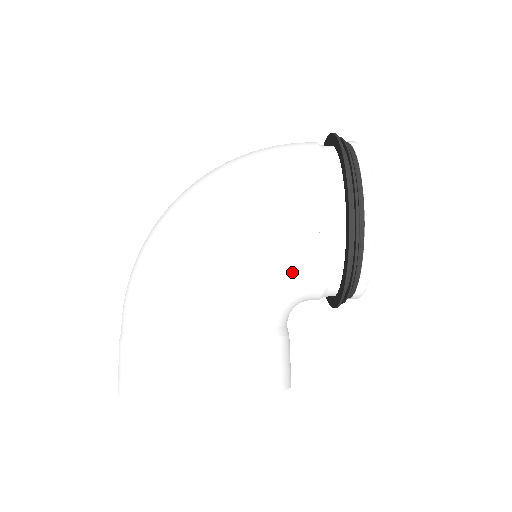
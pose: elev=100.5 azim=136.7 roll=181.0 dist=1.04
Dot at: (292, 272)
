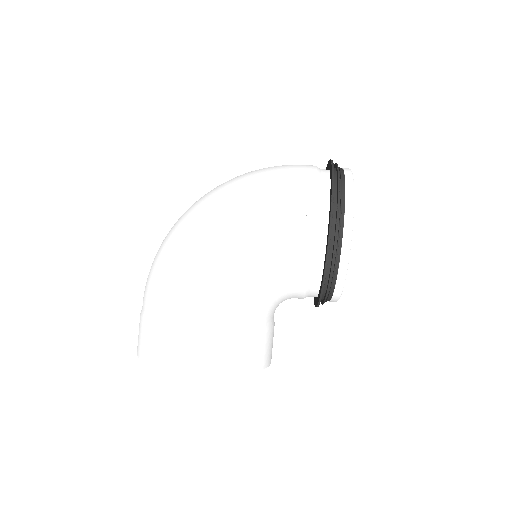
Dot at: (278, 282)
